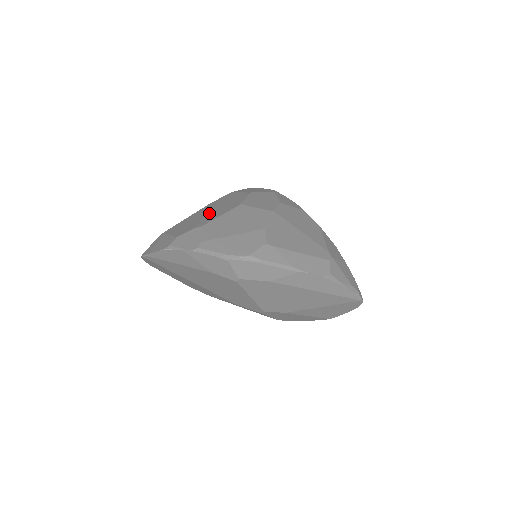
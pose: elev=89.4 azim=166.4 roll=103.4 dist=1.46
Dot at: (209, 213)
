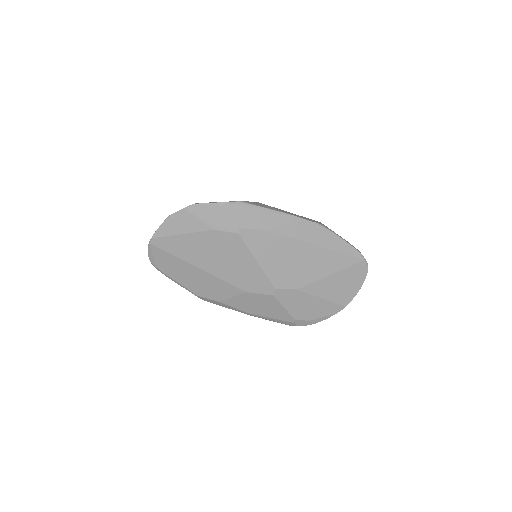
Dot at: occluded
